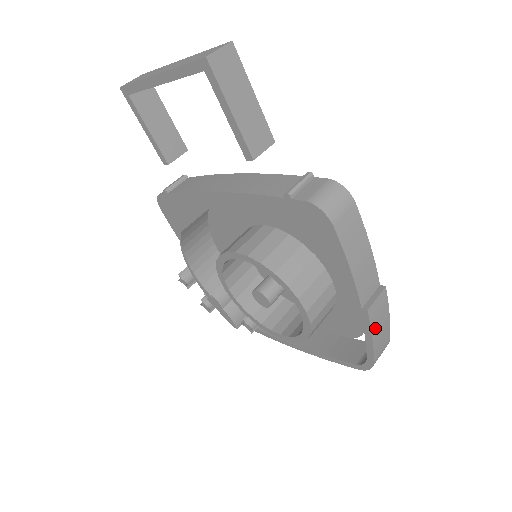
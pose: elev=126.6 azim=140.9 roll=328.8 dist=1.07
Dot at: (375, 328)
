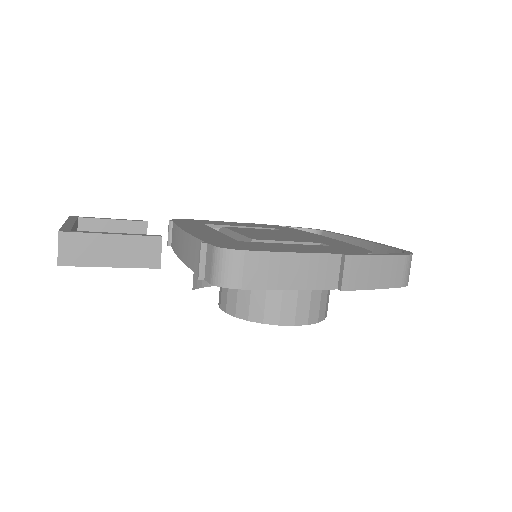
Dot at: (368, 283)
